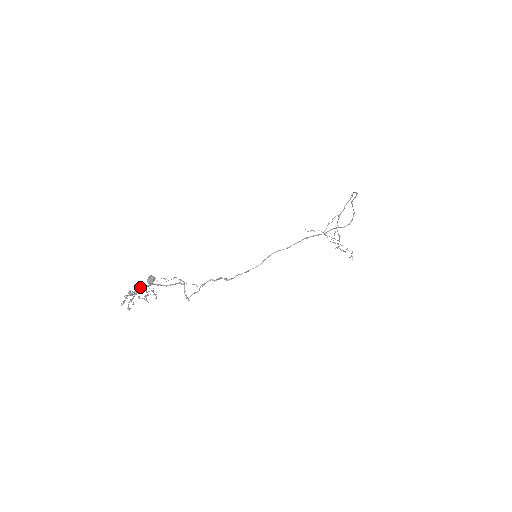
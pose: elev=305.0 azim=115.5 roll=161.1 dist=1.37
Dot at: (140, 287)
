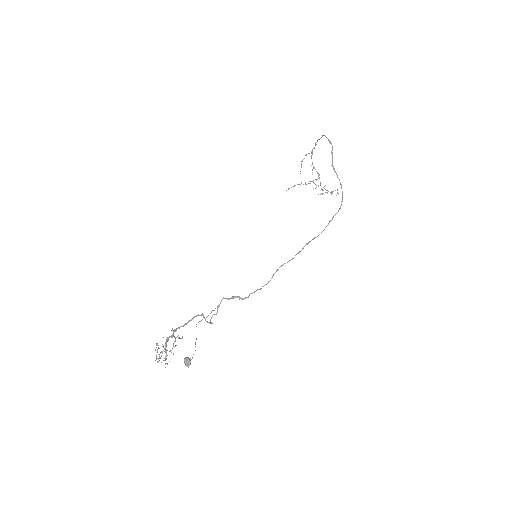
Dot at: (166, 342)
